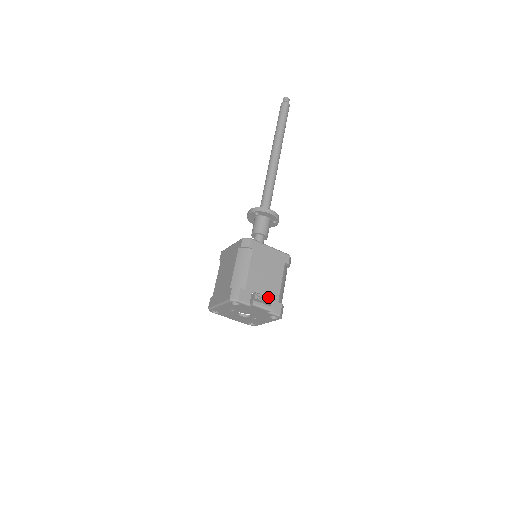
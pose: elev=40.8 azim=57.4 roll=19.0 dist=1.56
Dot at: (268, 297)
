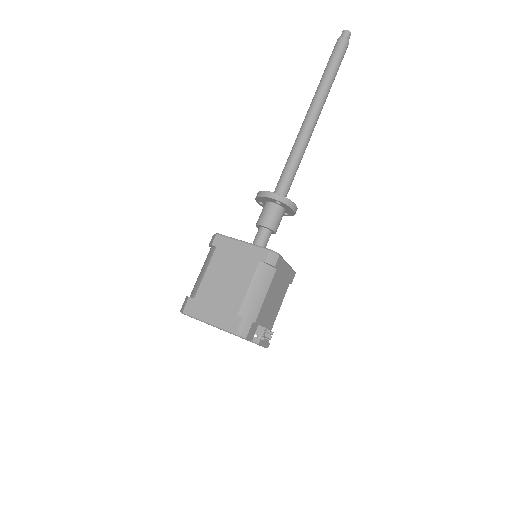
Dot at: (269, 330)
